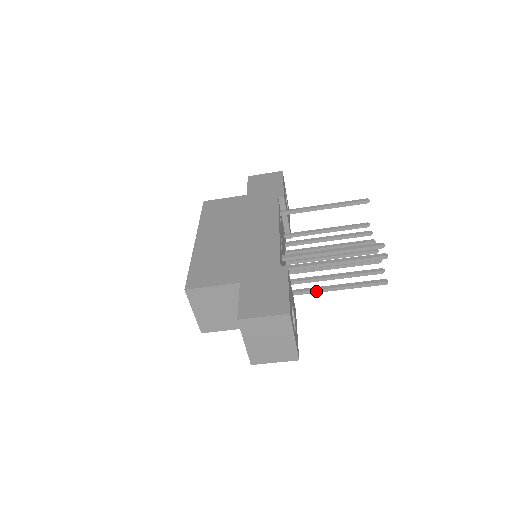
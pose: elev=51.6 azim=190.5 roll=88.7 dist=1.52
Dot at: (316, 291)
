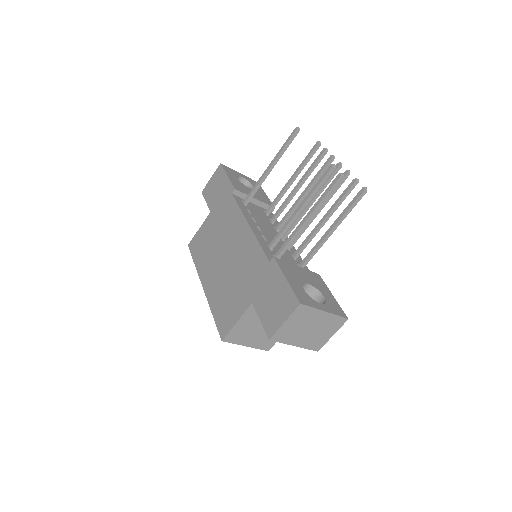
Dot at: (319, 247)
